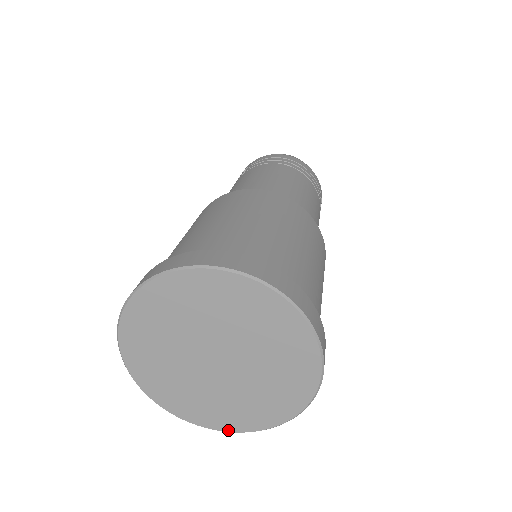
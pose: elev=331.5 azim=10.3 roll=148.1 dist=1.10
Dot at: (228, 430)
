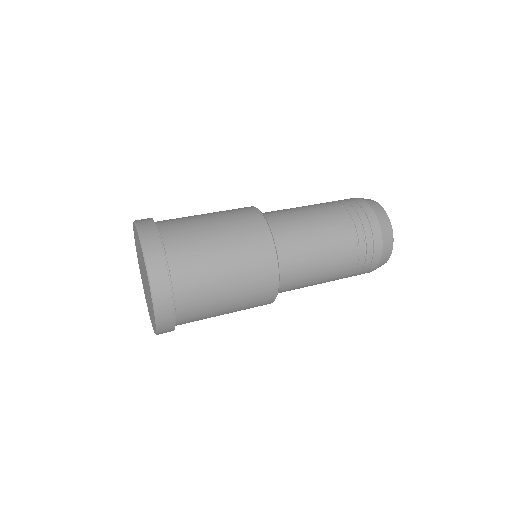
Dot at: (154, 331)
